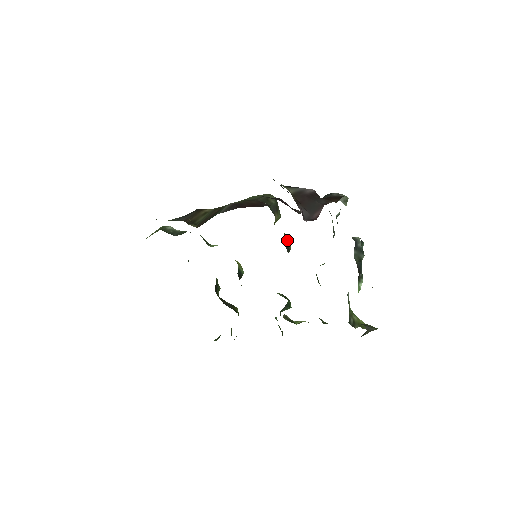
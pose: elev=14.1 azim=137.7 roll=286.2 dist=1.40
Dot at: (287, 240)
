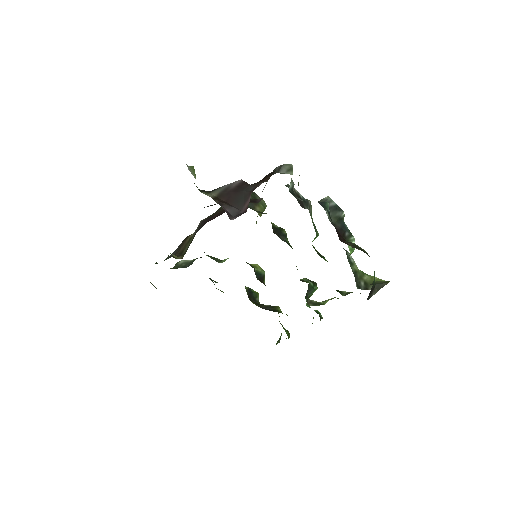
Dot at: (278, 227)
